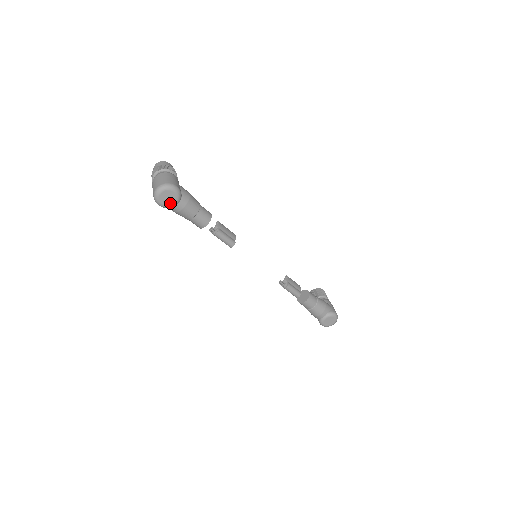
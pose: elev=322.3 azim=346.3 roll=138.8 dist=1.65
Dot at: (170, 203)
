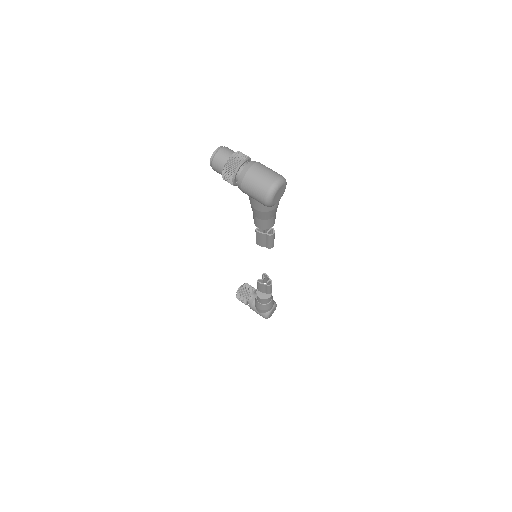
Dot at: (277, 200)
